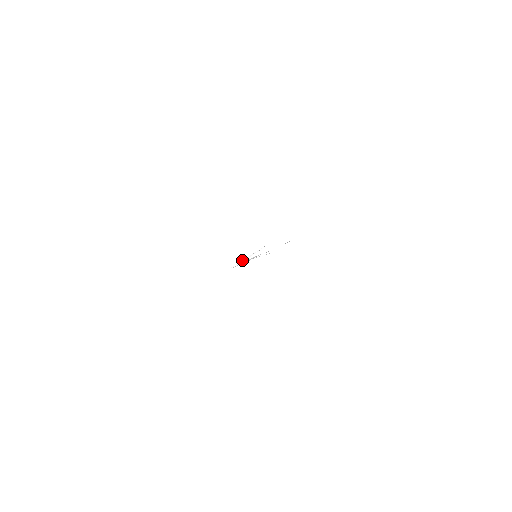
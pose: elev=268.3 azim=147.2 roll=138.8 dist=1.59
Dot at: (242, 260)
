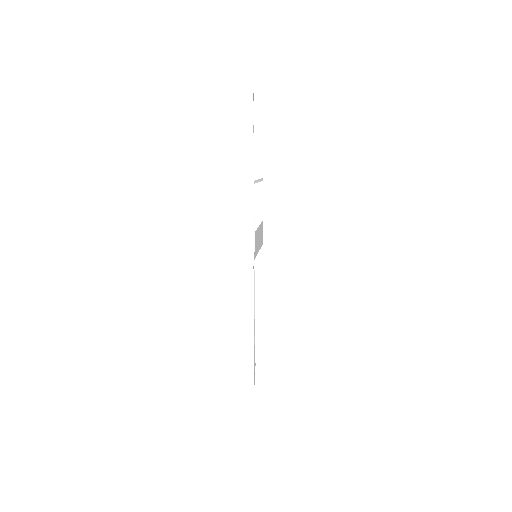
Dot at: occluded
